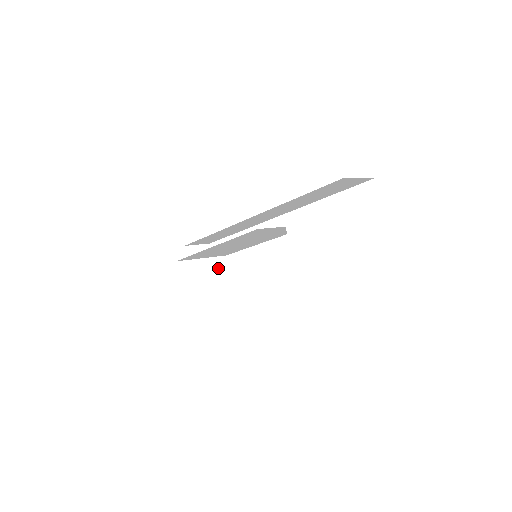
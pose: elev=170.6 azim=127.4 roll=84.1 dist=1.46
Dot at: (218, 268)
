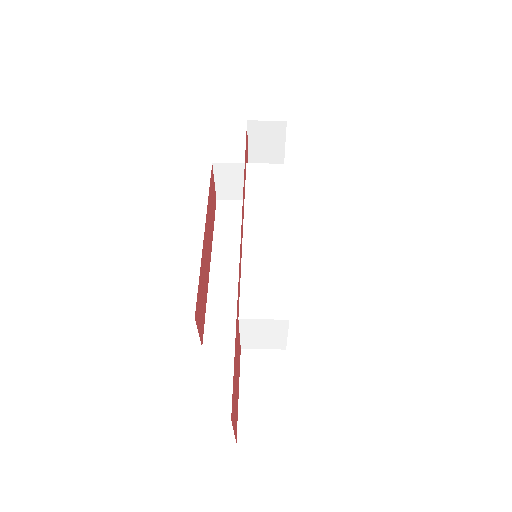
Dot at: occluded
